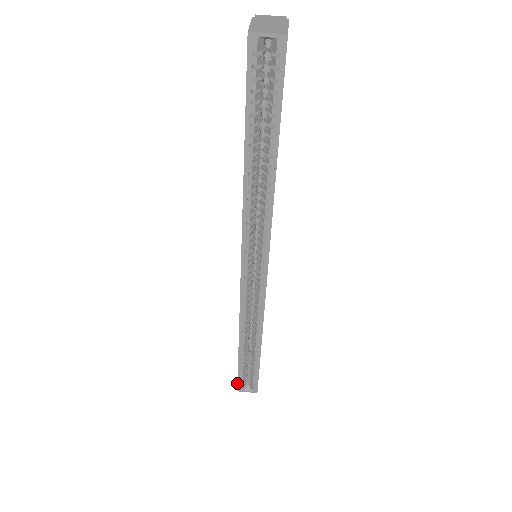
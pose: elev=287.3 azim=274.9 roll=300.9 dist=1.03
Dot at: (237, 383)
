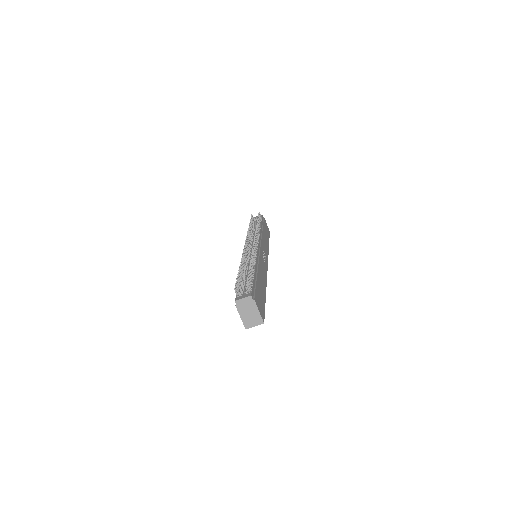
Dot at: occluded
